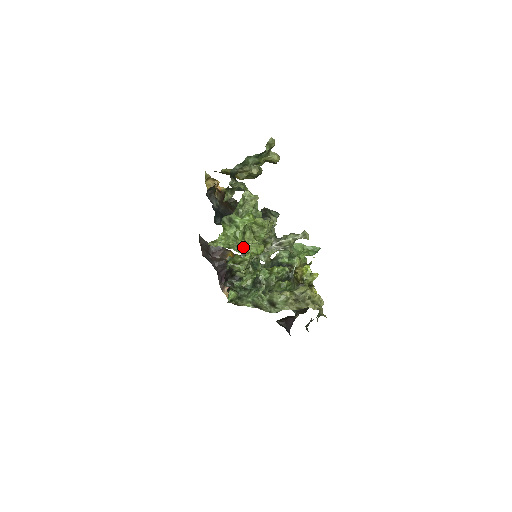
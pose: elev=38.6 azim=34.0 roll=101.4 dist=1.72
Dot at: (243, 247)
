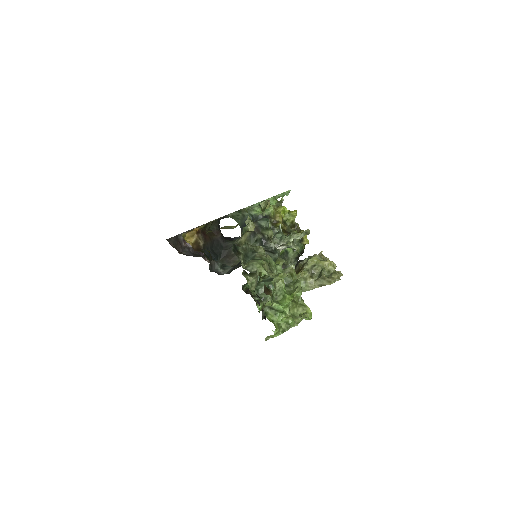
Dot at: (295, 323)
